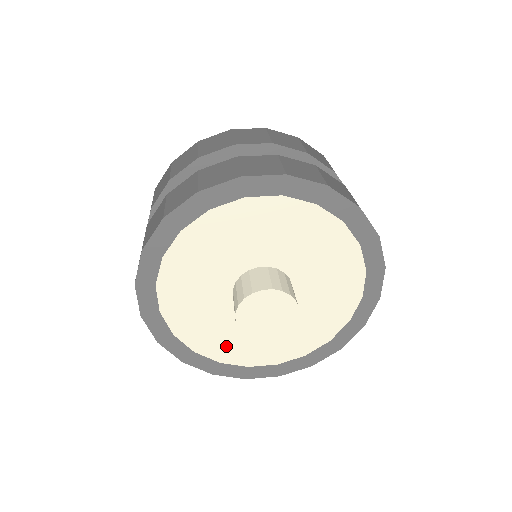
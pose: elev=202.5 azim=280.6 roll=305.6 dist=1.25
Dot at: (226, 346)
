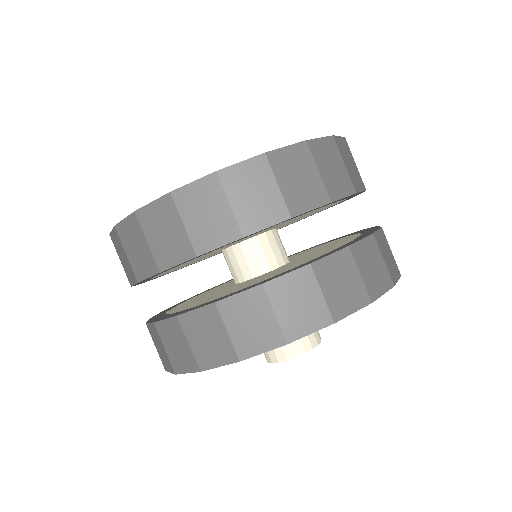
Dot at: occluded
